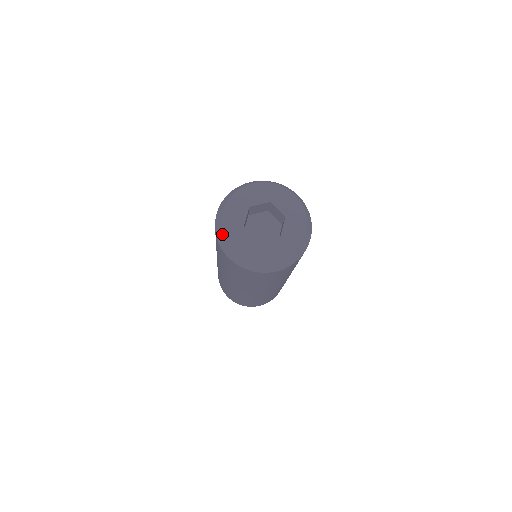
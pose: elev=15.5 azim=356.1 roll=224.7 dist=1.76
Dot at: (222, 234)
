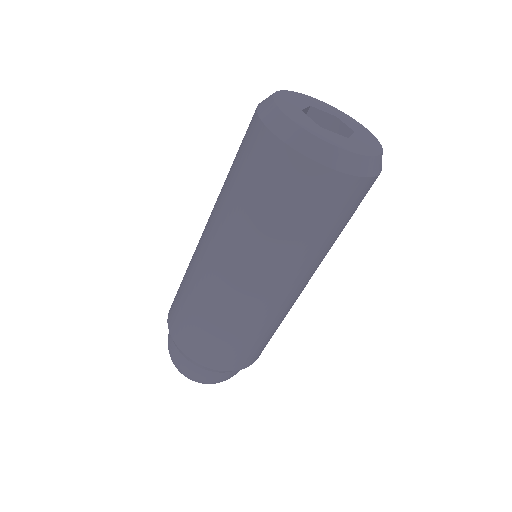
Dot at: (270, 102)
